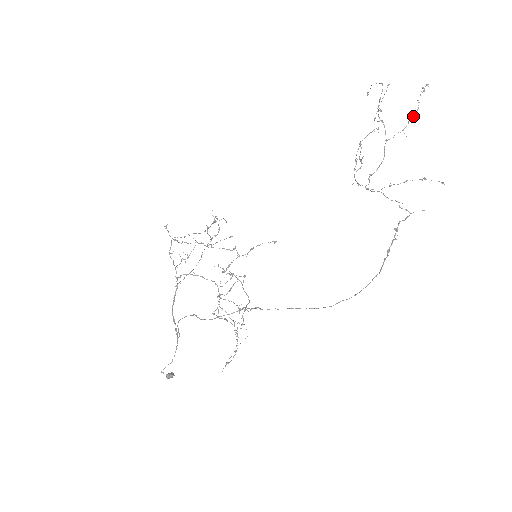
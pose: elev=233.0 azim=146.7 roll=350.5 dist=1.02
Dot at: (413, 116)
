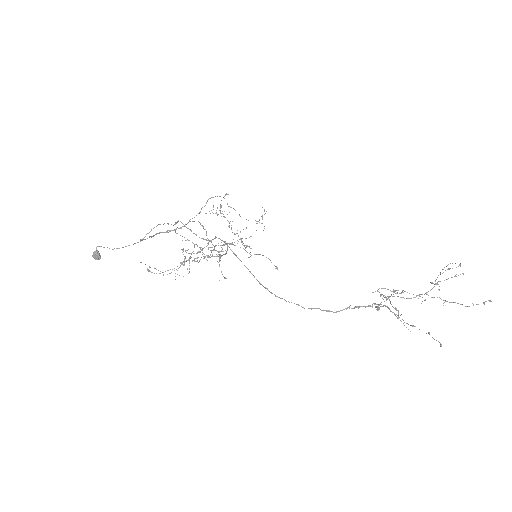
Dot at: (461, 304)
